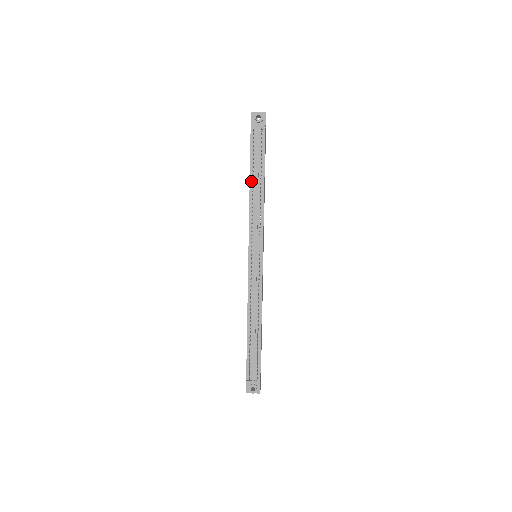
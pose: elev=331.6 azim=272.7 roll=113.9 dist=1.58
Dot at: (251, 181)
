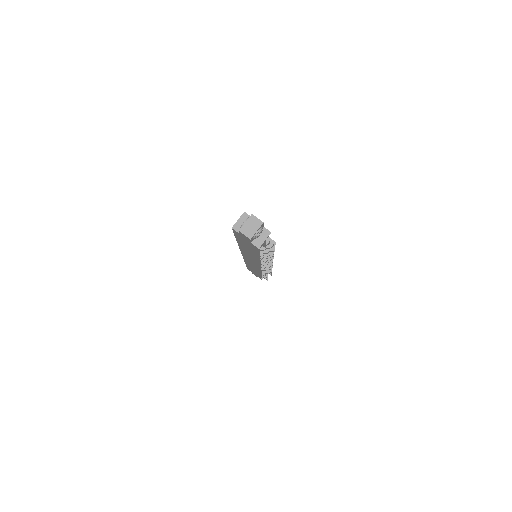
Dot at: (259, 256)
